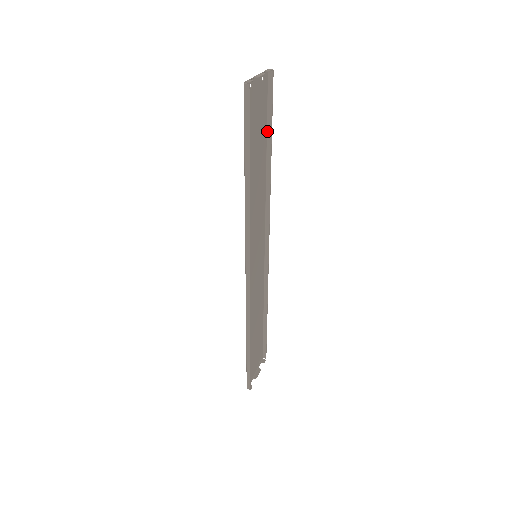
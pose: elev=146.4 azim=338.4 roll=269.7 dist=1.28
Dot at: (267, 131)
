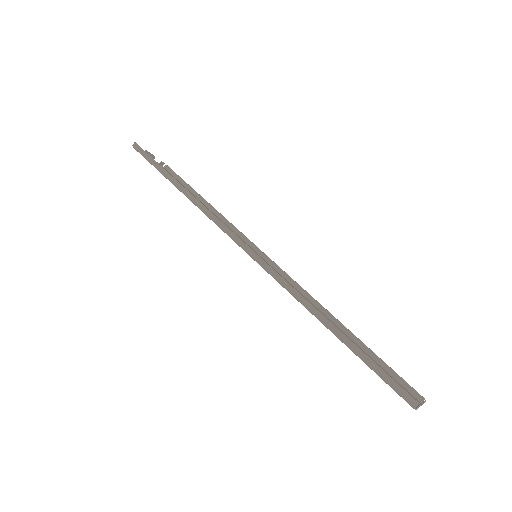
Dot at: (191, 193)
